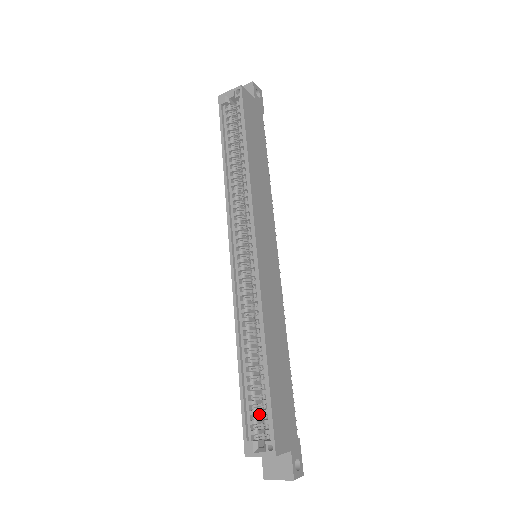
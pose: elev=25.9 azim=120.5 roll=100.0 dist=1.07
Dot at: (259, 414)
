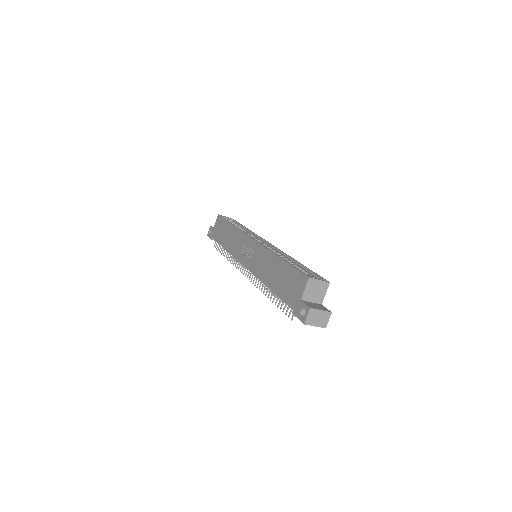
Dot at: occluded
